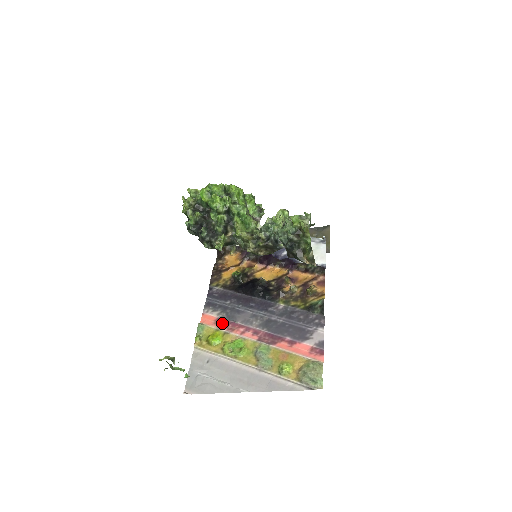
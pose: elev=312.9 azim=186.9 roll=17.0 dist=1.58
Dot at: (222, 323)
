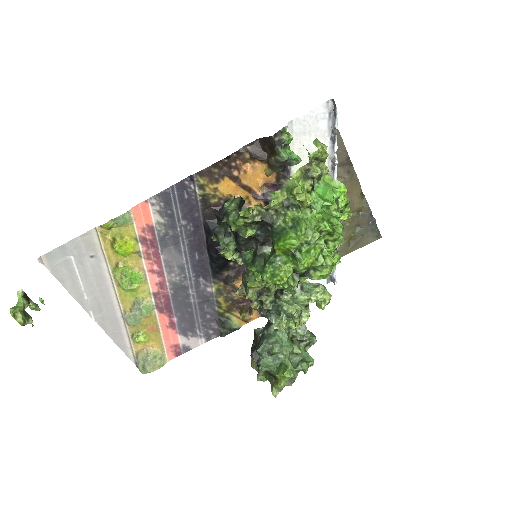
Dot at: (149, 238)
